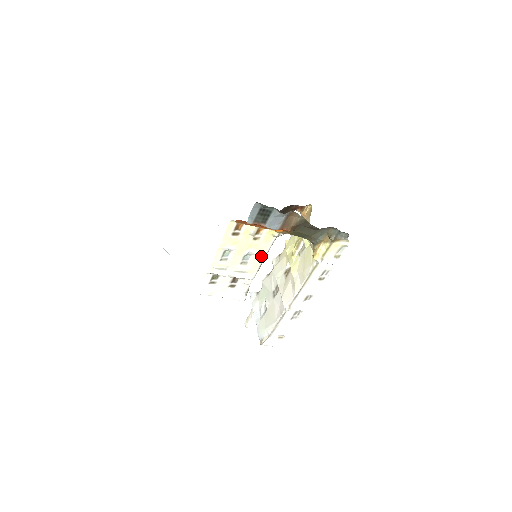
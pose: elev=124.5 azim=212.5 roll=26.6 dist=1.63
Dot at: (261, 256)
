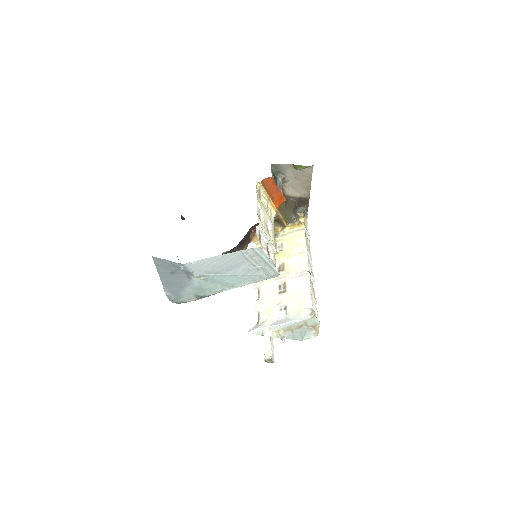
Dot at: (272, 231)
